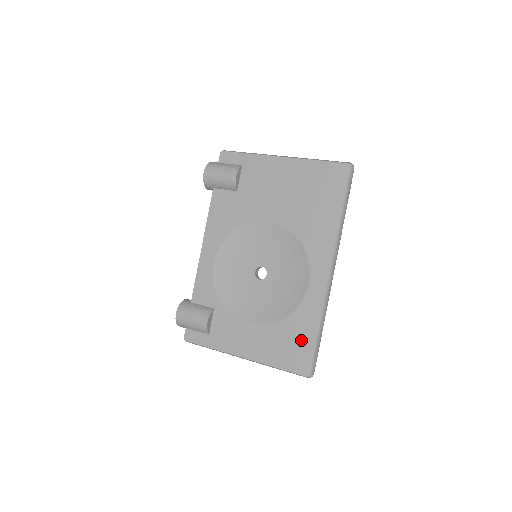
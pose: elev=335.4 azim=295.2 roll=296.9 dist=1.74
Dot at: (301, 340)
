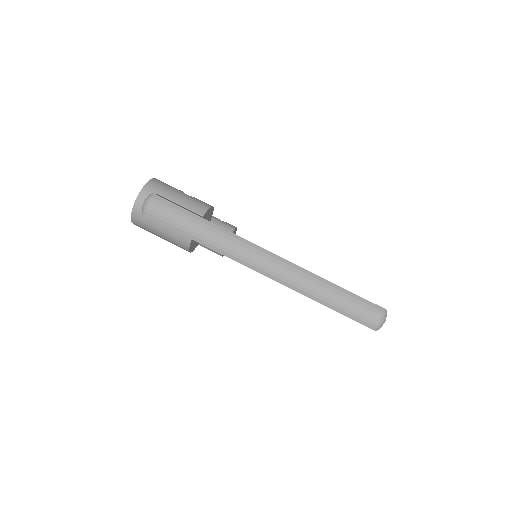
Dot at: occluded
